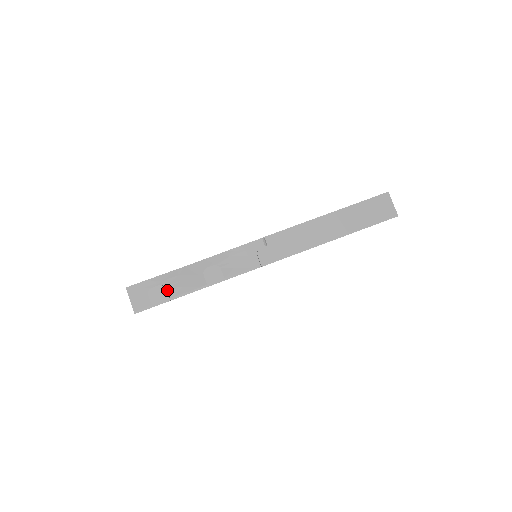
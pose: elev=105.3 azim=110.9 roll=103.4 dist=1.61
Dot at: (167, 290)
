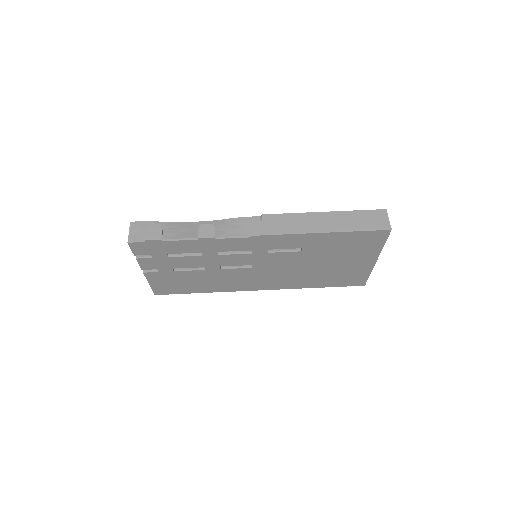
Dot at: (163, 233)
